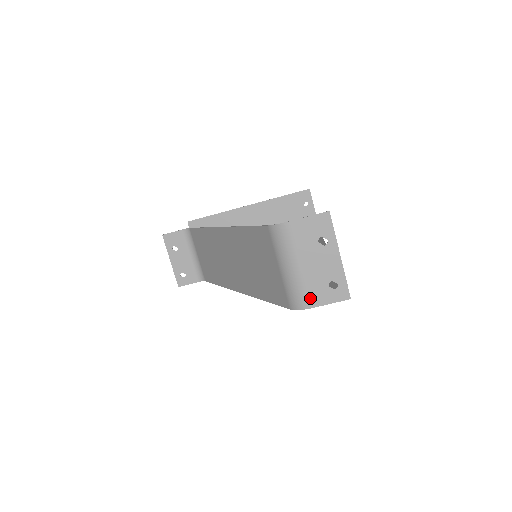
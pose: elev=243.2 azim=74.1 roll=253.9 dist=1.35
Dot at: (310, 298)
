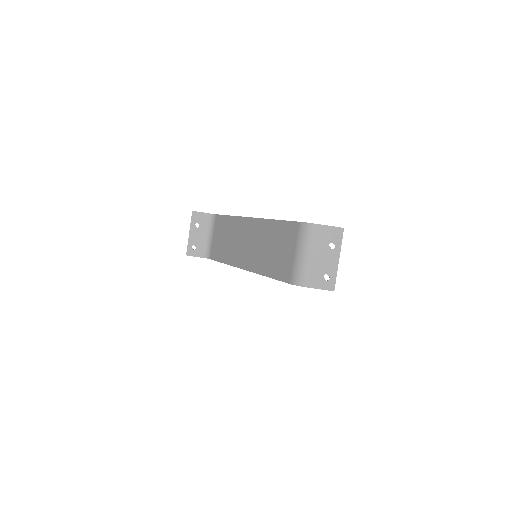
Dot at: (308, 280)
